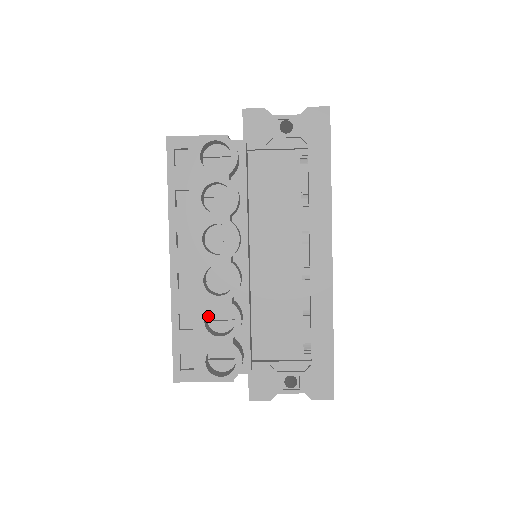
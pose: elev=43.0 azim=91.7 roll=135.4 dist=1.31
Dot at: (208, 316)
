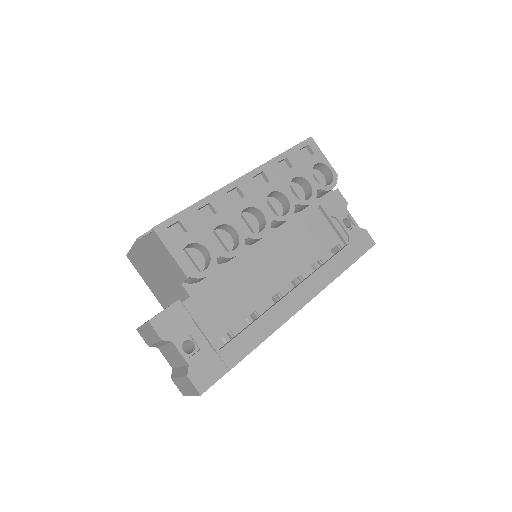
Dot at: (213, 232)
